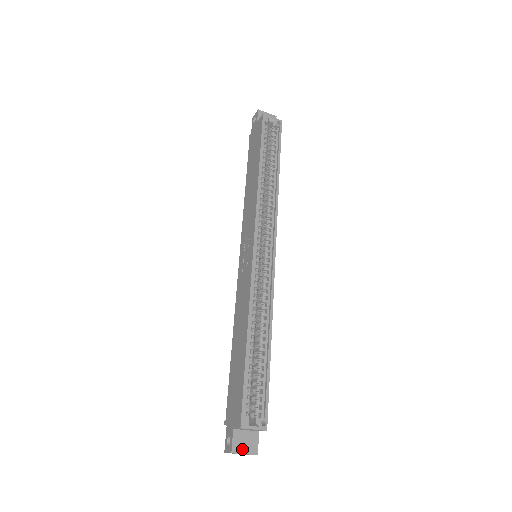
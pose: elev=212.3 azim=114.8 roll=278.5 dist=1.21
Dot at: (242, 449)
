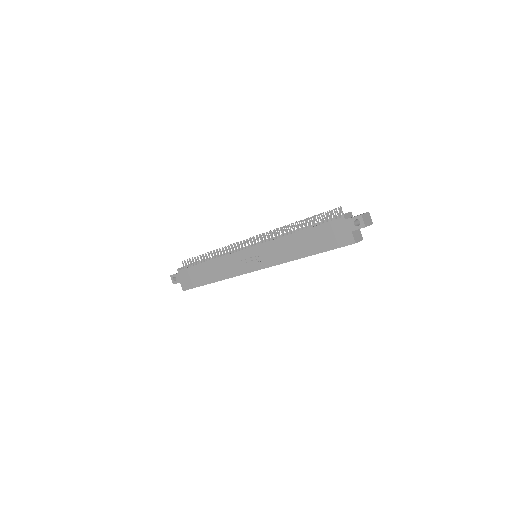
Dot at: occluded
